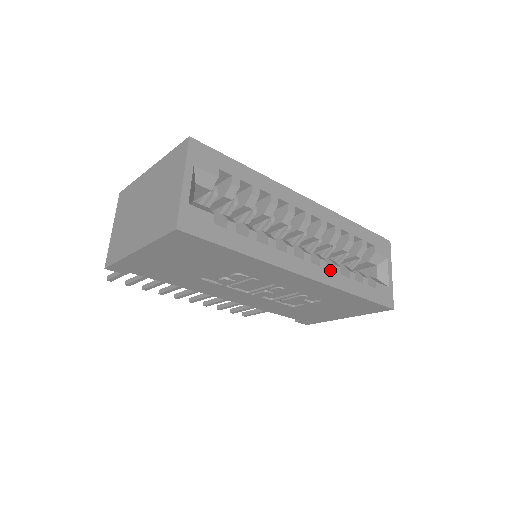
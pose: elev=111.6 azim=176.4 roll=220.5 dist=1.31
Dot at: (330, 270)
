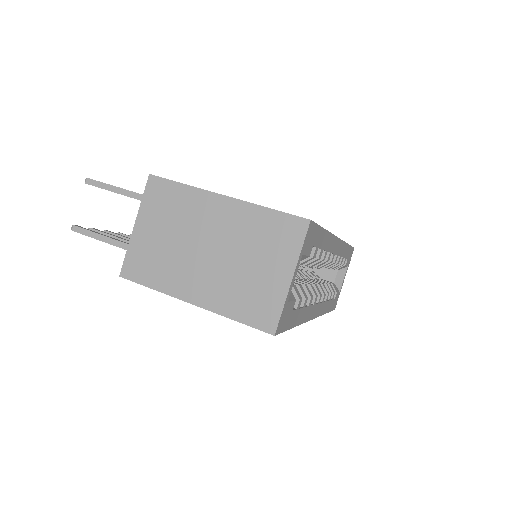
Dot at: (324, 301)
